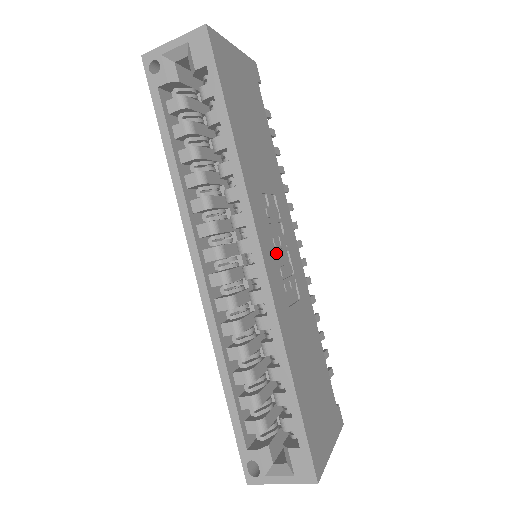
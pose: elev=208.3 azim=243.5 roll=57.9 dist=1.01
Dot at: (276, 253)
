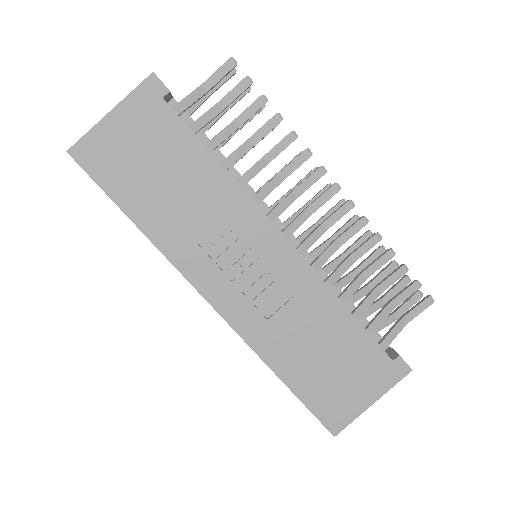
Dot at: (235, 283)
